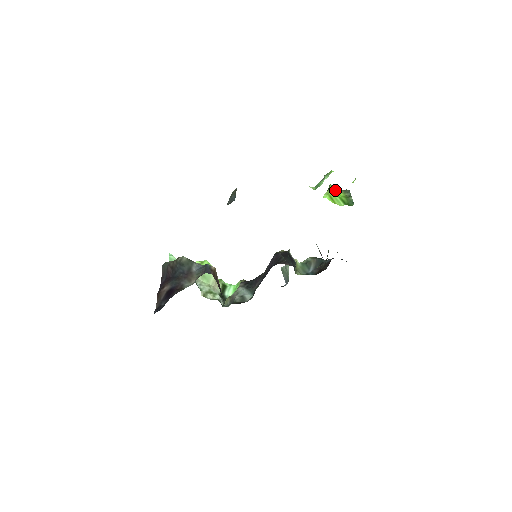
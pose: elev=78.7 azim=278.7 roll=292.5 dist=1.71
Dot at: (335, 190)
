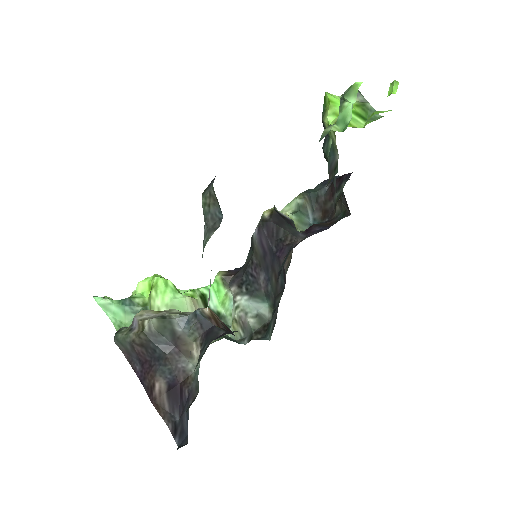
Dot at: (338, 100)
